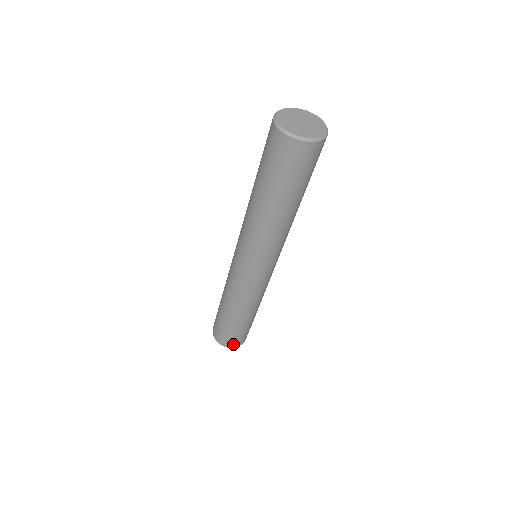
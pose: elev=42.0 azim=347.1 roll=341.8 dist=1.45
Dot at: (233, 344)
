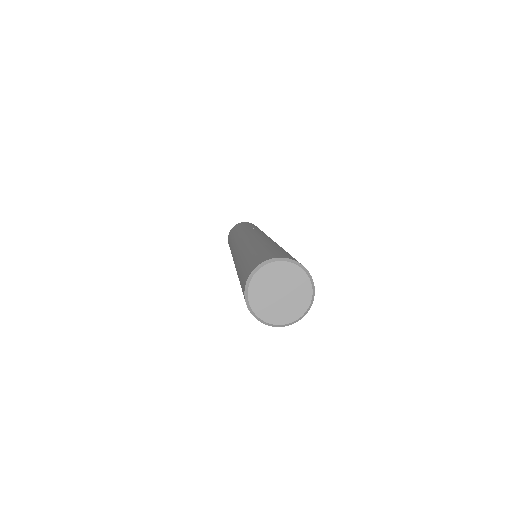
Dot at: occluded
